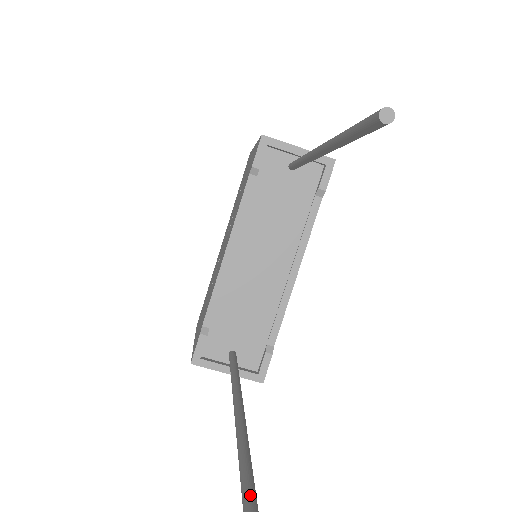
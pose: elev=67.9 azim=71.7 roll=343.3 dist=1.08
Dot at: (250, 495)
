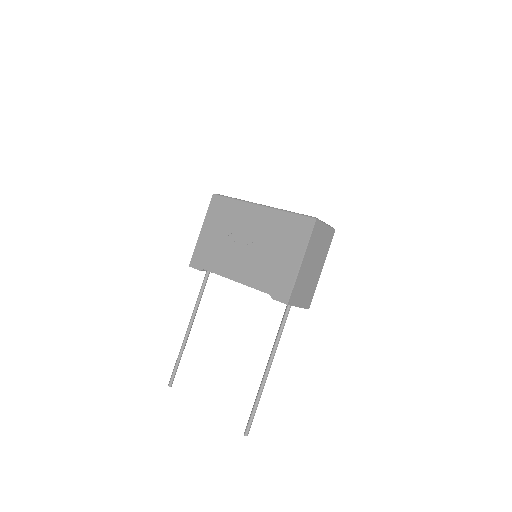
Dot at: (173, 380)
